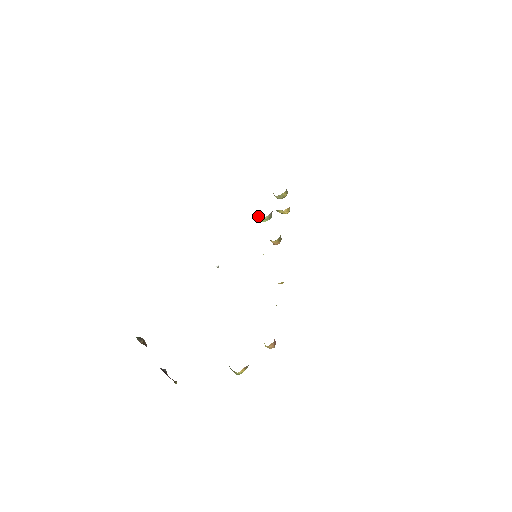
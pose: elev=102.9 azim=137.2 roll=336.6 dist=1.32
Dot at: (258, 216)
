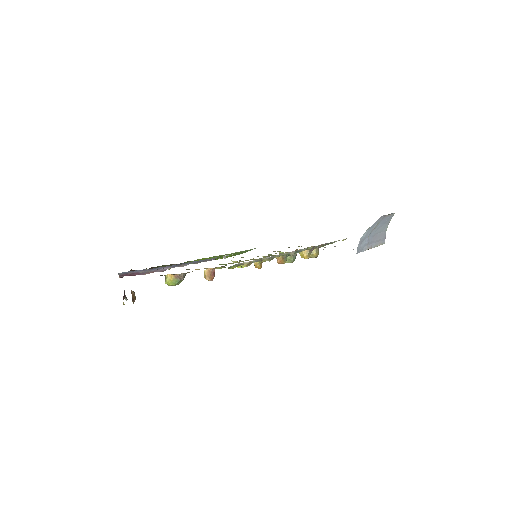
Dot at: occluded
